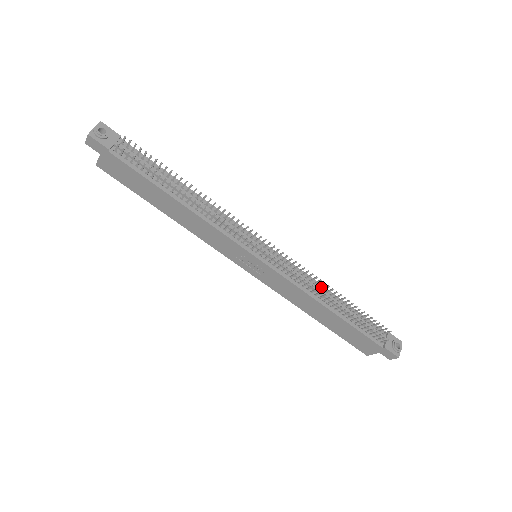
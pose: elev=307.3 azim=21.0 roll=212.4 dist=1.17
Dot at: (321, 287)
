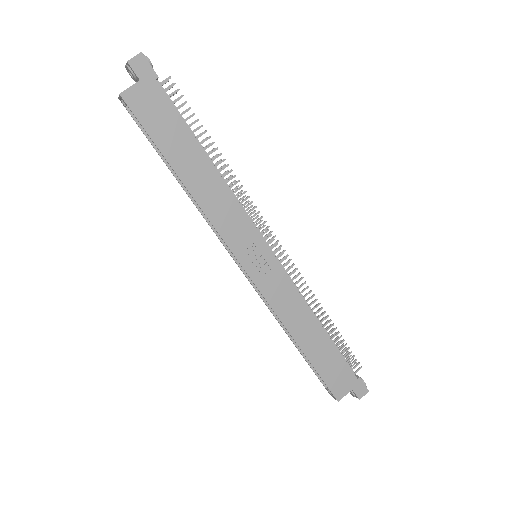
Dot at: occluded
